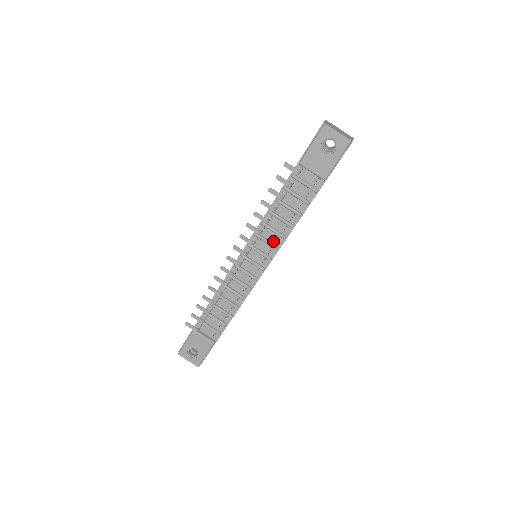
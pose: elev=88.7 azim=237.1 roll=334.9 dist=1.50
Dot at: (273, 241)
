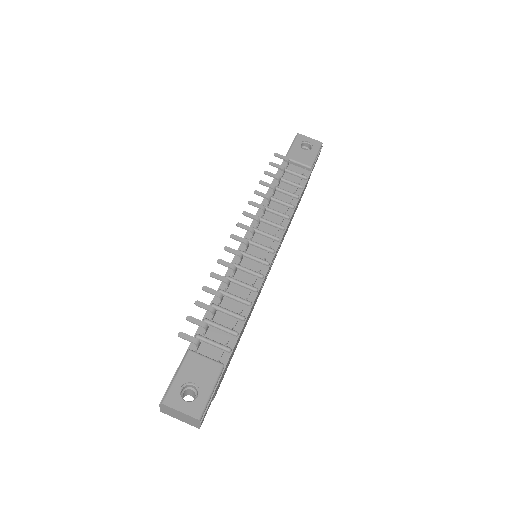
Dot at: (277, 223)
